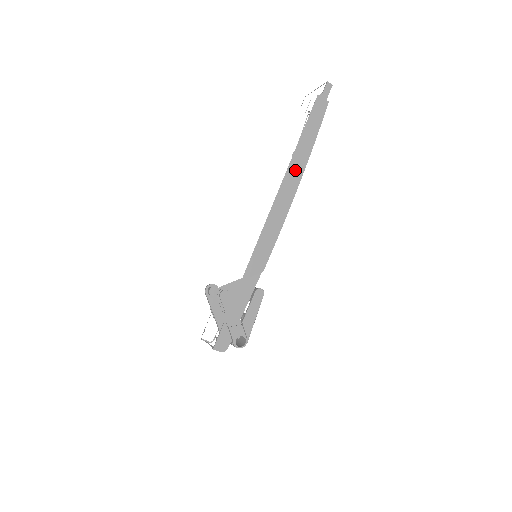
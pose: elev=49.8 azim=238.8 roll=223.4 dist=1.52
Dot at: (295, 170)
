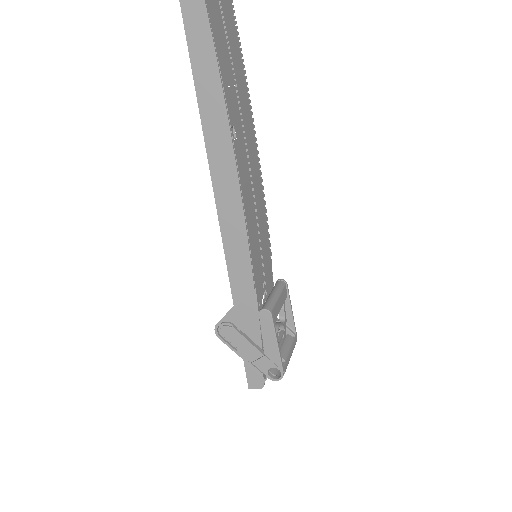
Dot at: (216, 133)
